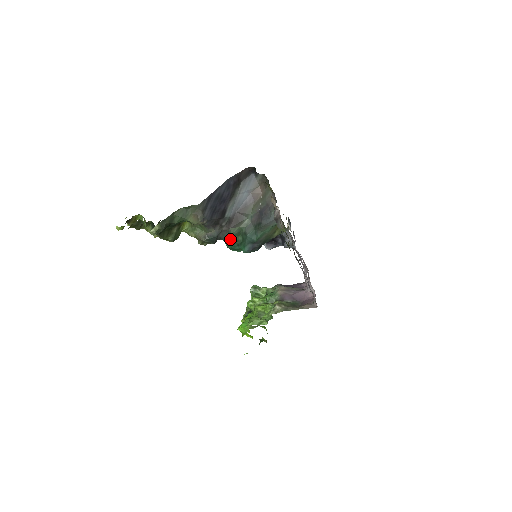
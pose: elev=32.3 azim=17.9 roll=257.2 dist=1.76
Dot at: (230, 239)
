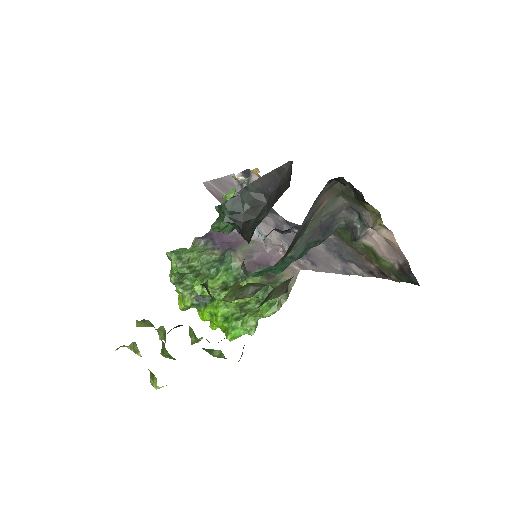
Dot at: (267, 270)
